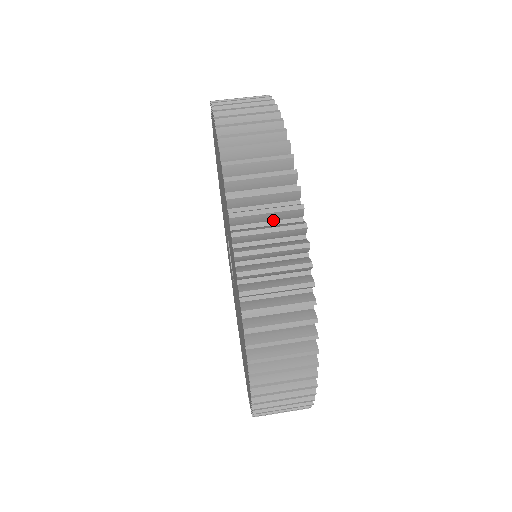
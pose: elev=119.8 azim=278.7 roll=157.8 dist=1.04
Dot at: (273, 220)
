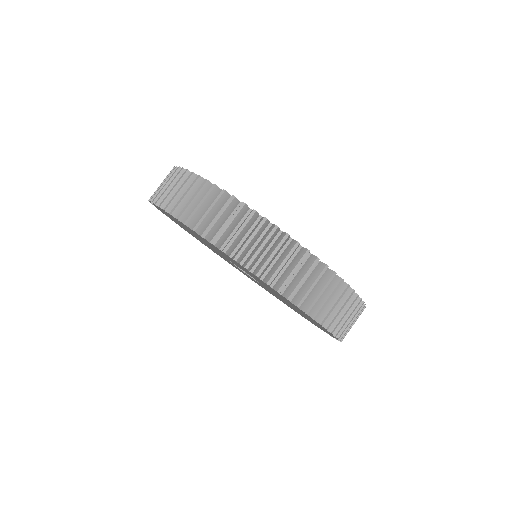
Dot at: (209, 206)
